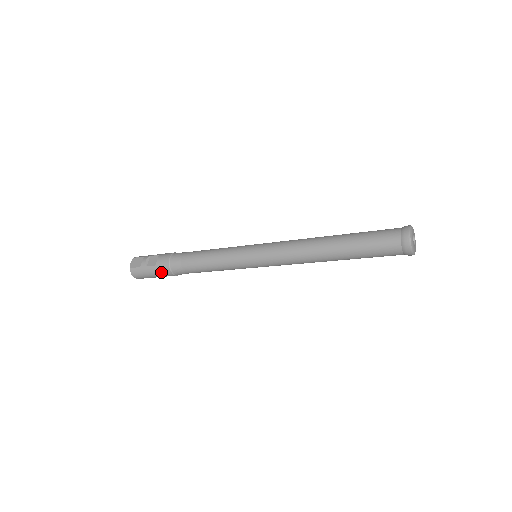
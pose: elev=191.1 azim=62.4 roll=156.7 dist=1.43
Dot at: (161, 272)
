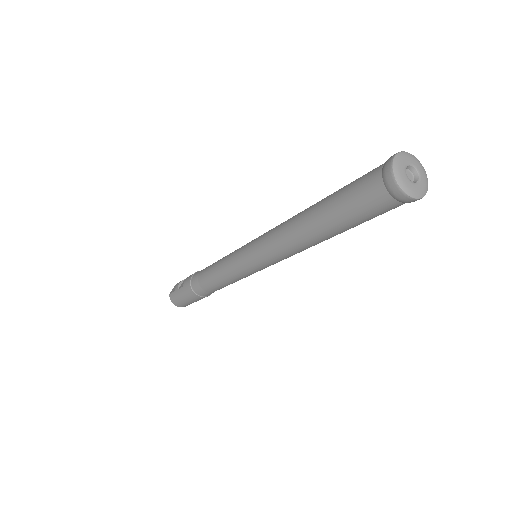
Dot at: (187, 294)
